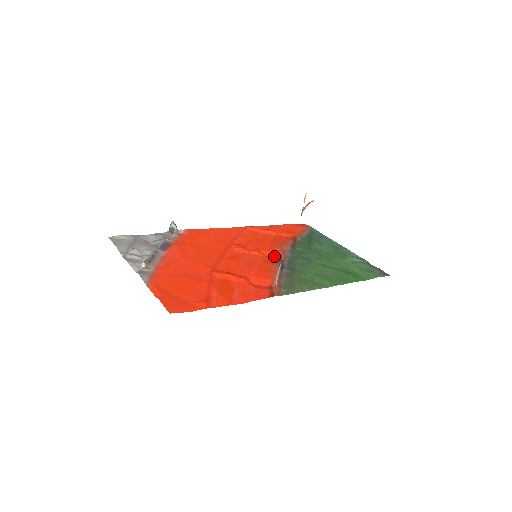
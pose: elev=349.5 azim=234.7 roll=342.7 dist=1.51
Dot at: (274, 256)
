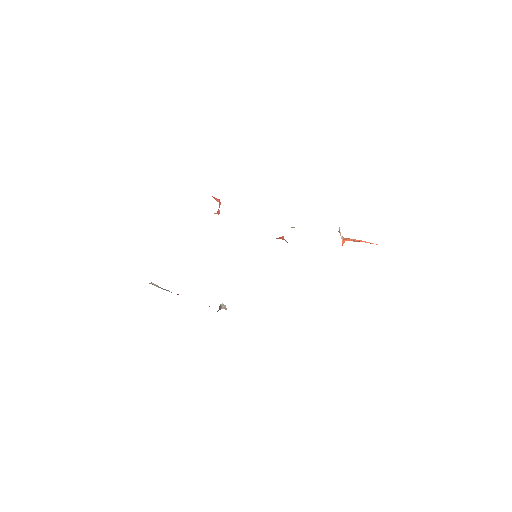
Dot at: occluded
